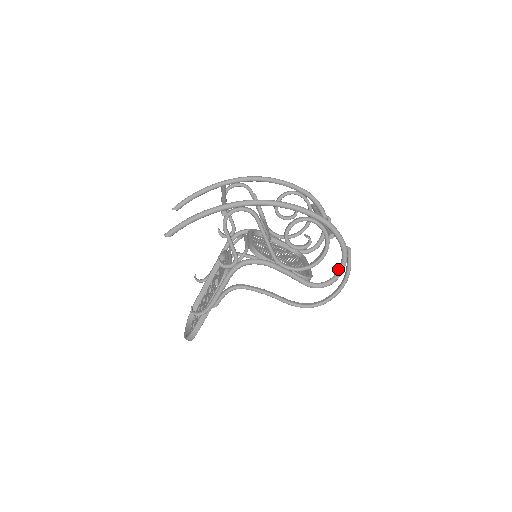
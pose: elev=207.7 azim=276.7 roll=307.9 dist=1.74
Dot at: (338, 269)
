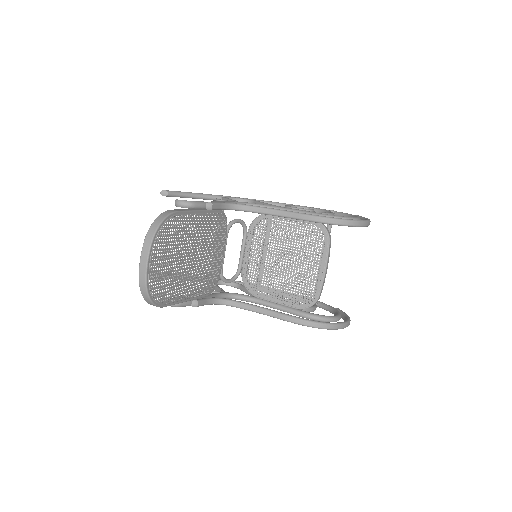
Dot at: occluded
